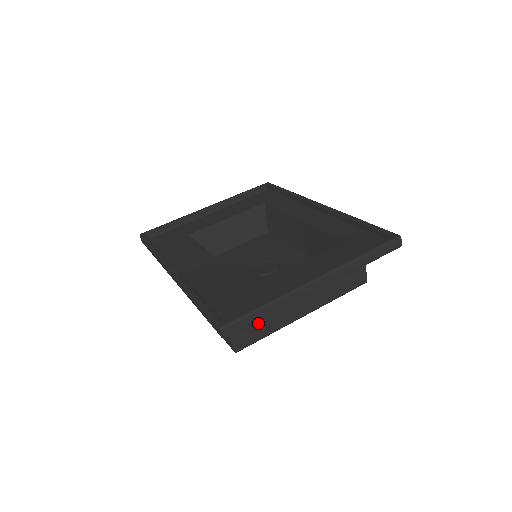
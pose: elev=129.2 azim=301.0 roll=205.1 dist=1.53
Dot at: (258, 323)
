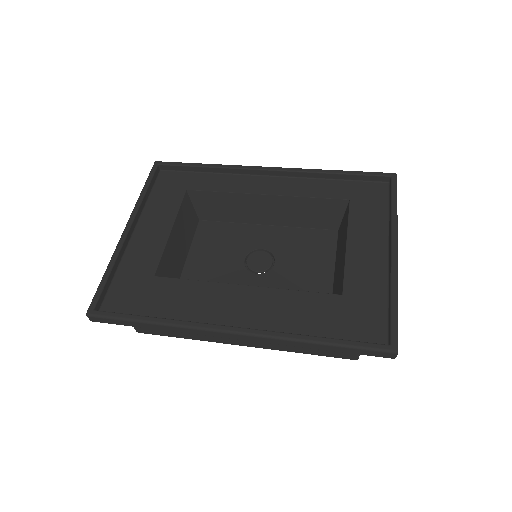
Dot at: occluded
